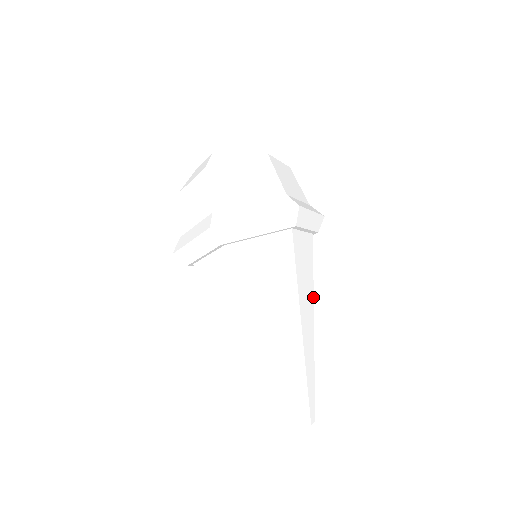
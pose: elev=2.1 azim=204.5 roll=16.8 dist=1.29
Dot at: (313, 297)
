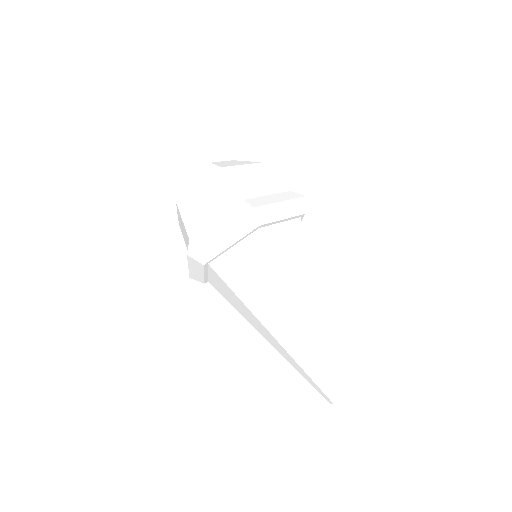
Dot at: occluded
